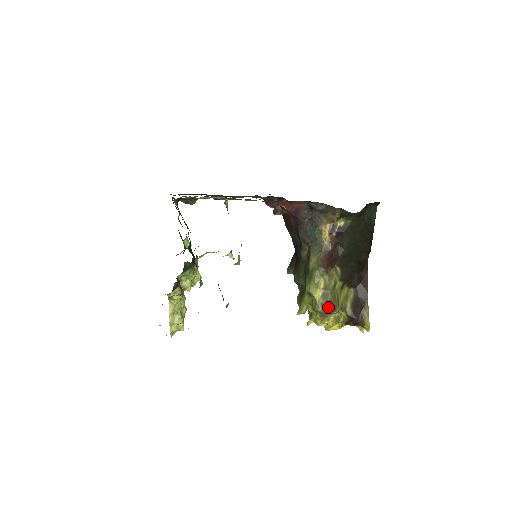
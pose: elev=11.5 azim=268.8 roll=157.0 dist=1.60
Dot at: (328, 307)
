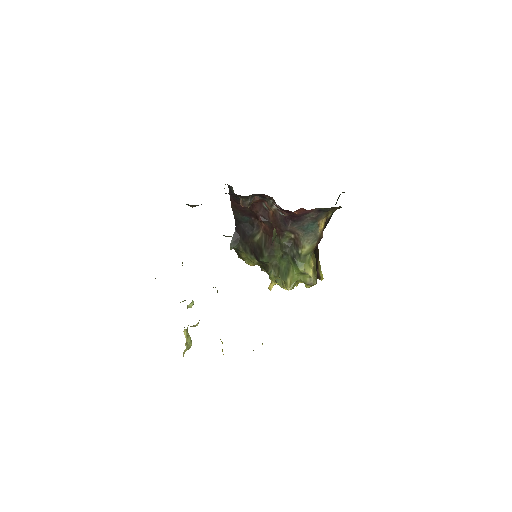
Dot at: occluded
